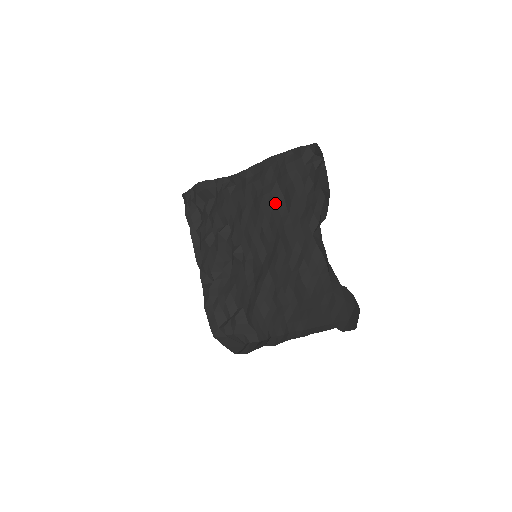
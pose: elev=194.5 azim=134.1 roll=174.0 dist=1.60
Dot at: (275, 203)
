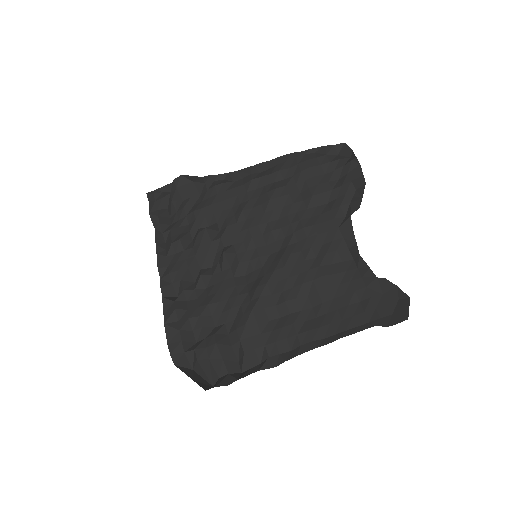
Dot at: (290, 197)
